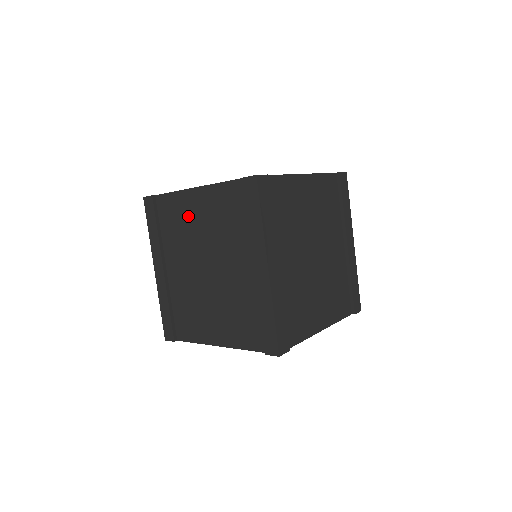
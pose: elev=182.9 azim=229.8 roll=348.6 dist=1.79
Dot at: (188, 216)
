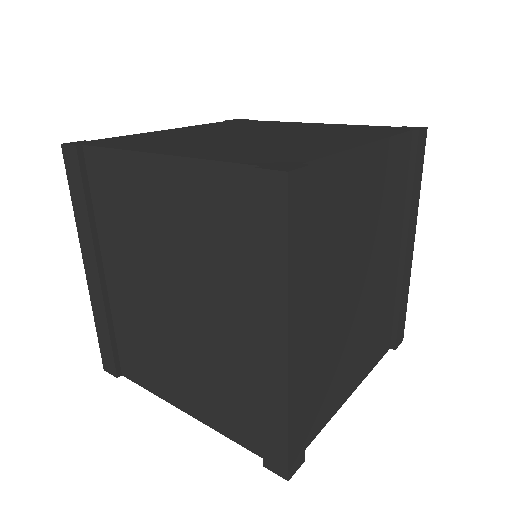
Dot at: (141, 202)
